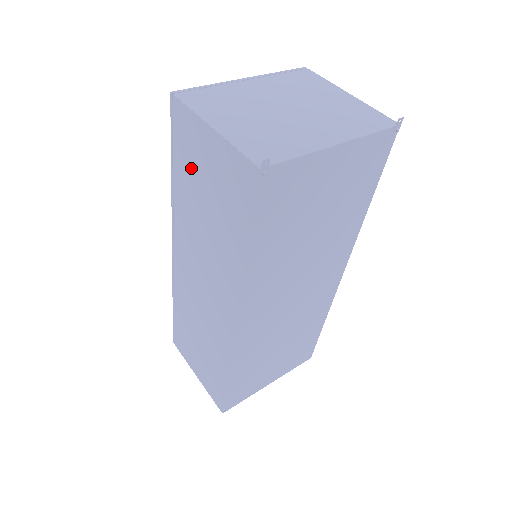
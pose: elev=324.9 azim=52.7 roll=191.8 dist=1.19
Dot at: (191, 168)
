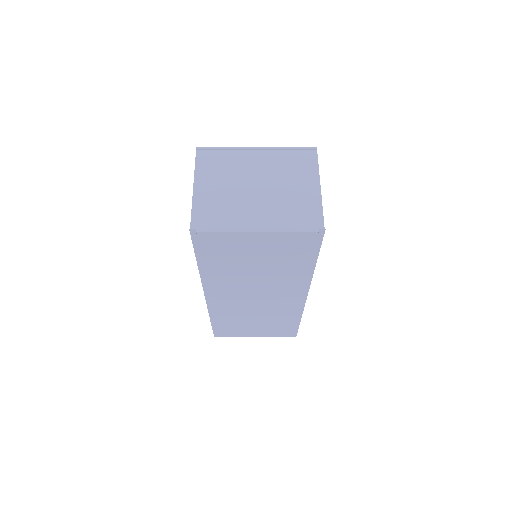
Dot at: occluded
